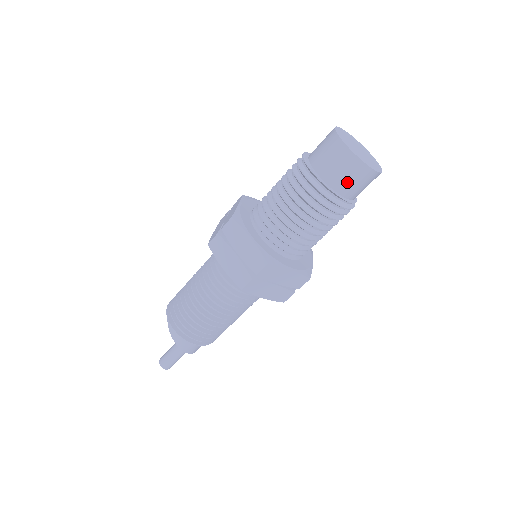
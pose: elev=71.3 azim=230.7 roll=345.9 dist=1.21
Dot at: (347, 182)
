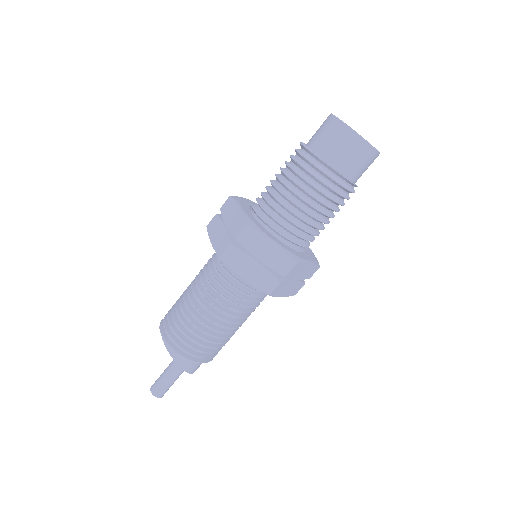
Dot at: (358, 168)
